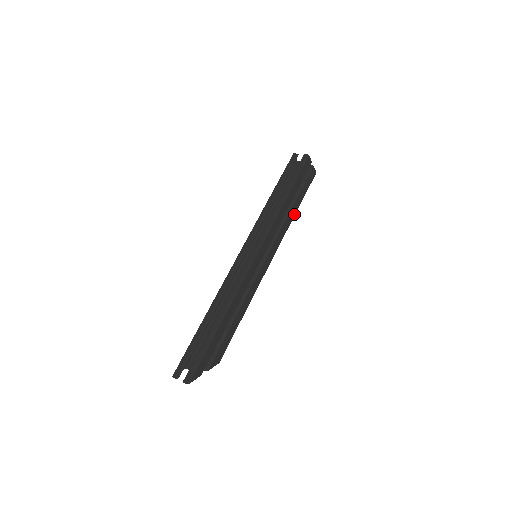
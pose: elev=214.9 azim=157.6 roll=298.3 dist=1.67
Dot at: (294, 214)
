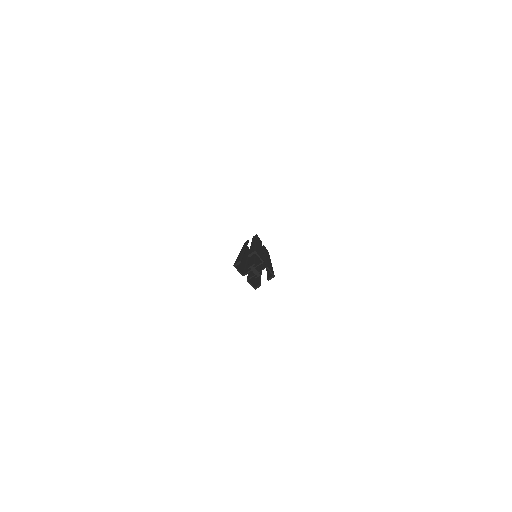
Dot at: (269, 255)
